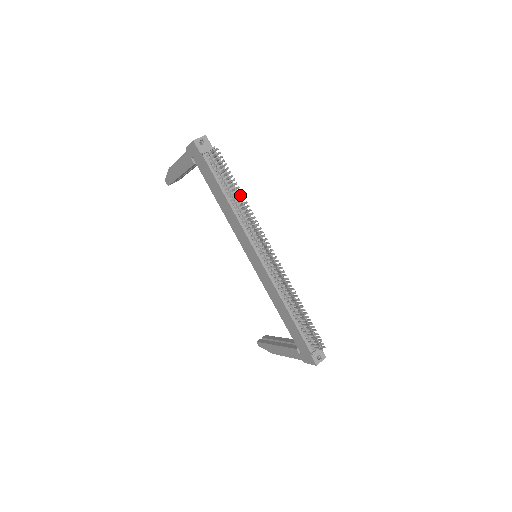
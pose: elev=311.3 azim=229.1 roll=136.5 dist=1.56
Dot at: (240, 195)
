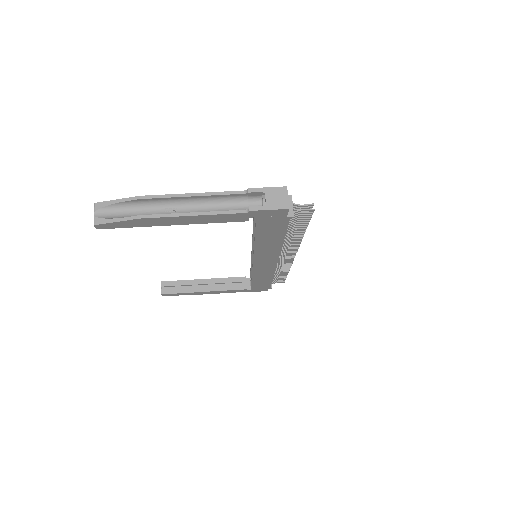
Dot at: occluded
